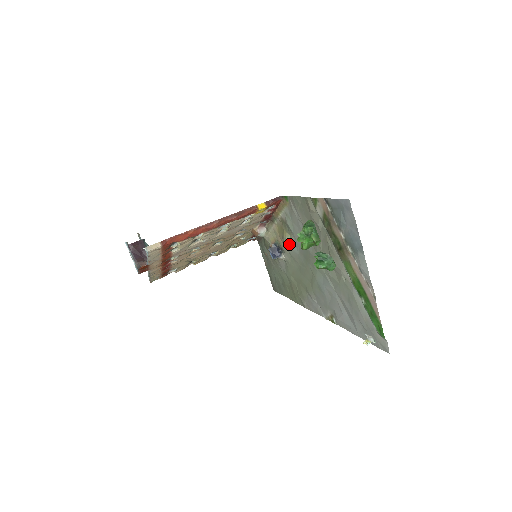
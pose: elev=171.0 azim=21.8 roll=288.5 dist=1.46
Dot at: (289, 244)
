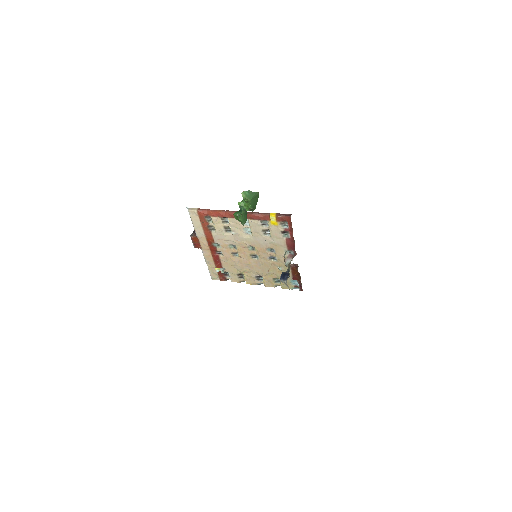
Dot at: occluded
